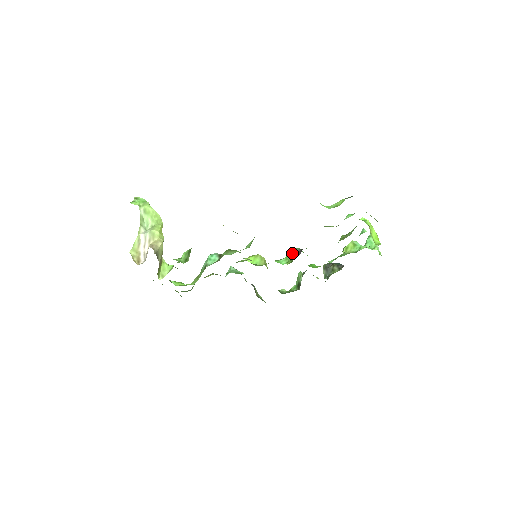
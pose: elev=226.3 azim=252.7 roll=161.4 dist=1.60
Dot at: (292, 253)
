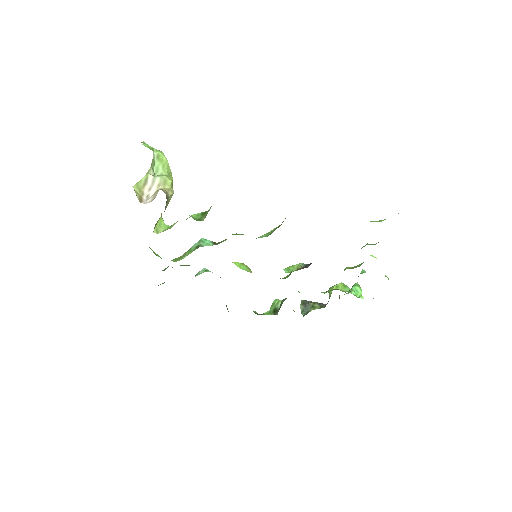
Dot at: (296, 265)
